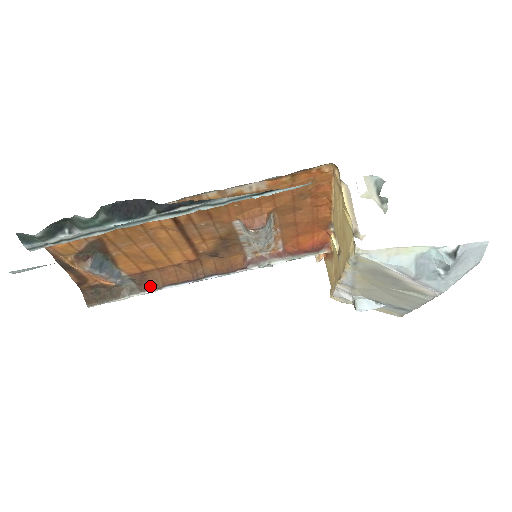
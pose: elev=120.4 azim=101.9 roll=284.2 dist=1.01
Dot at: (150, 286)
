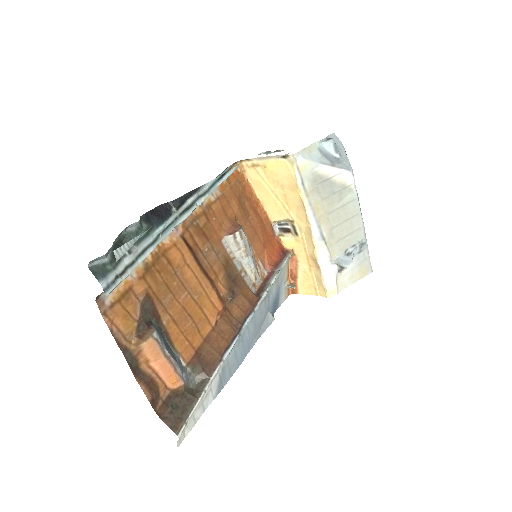
Dot at: (212, 365)
